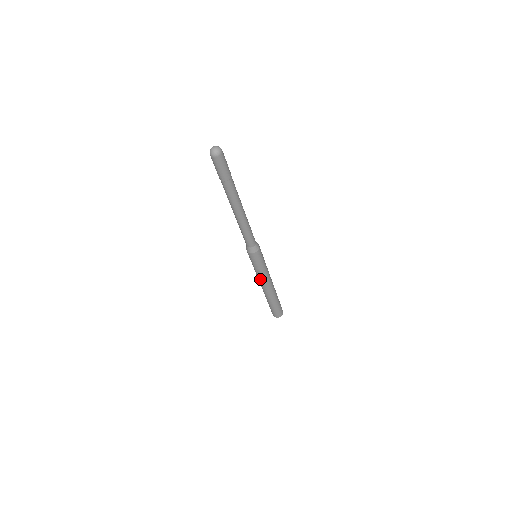
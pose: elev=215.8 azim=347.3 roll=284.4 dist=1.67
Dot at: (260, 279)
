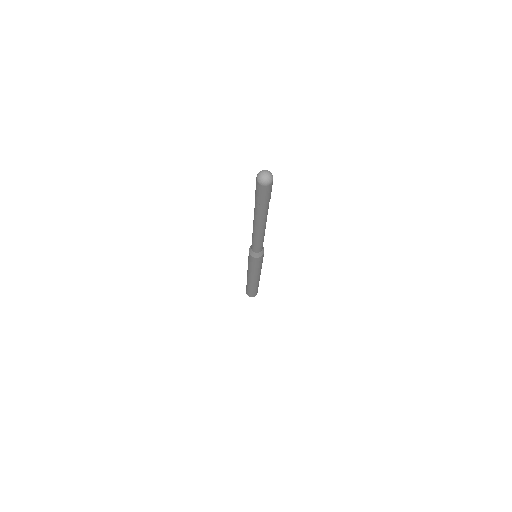
Dot at: (248, 270)
